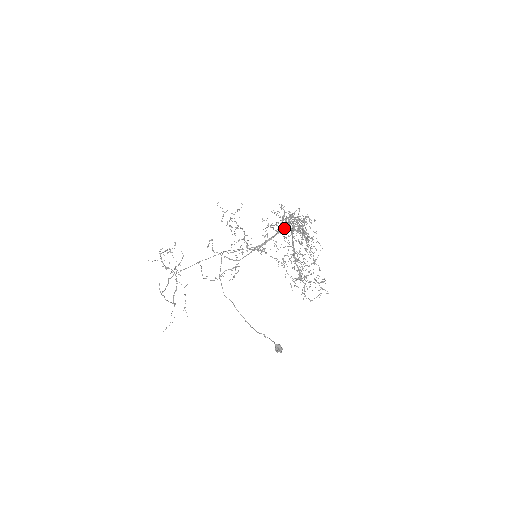
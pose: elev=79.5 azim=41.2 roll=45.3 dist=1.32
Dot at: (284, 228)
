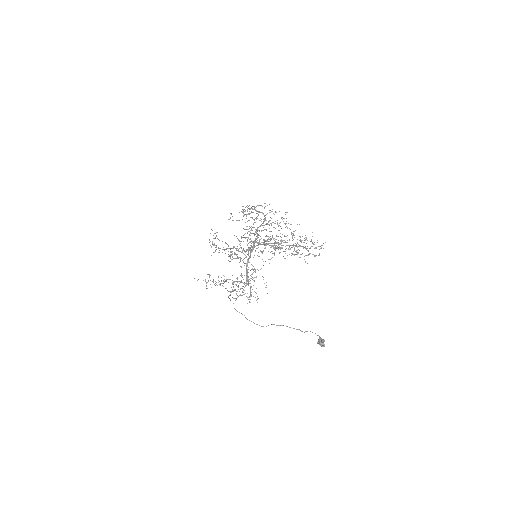
Dot at: occluded
